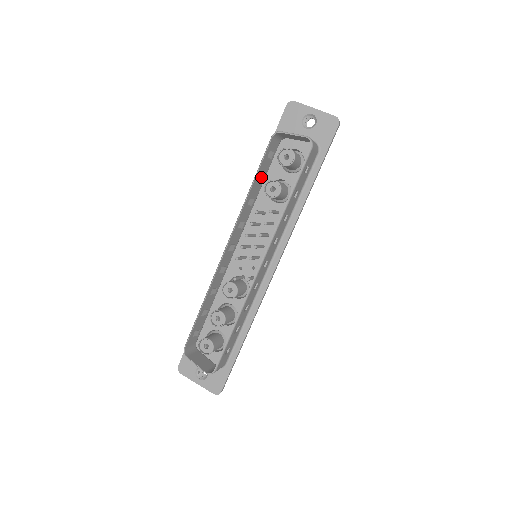
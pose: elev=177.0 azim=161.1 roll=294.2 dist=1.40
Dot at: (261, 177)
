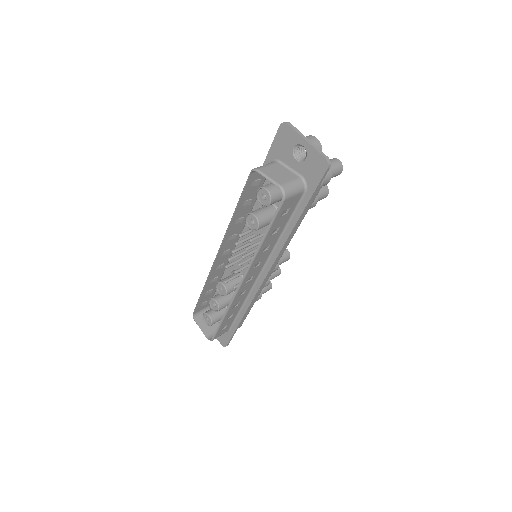
Dot at: (248, 201)
